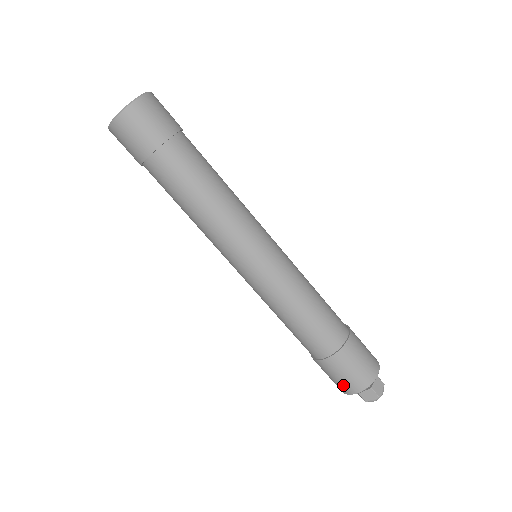
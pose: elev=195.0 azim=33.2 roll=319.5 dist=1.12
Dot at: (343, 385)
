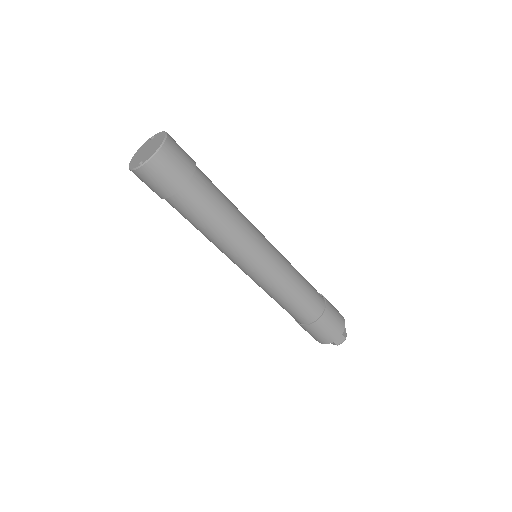
Dot at: (326, 338)
